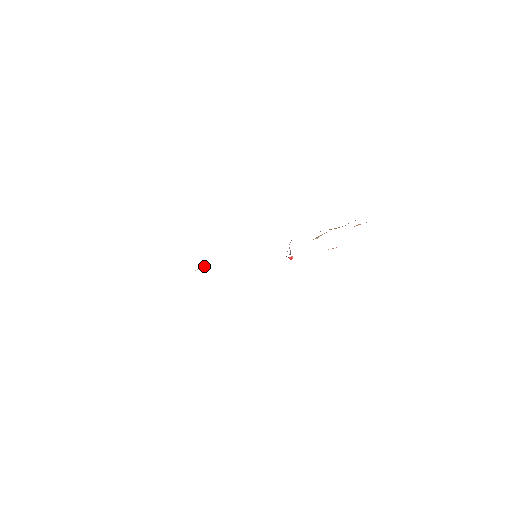
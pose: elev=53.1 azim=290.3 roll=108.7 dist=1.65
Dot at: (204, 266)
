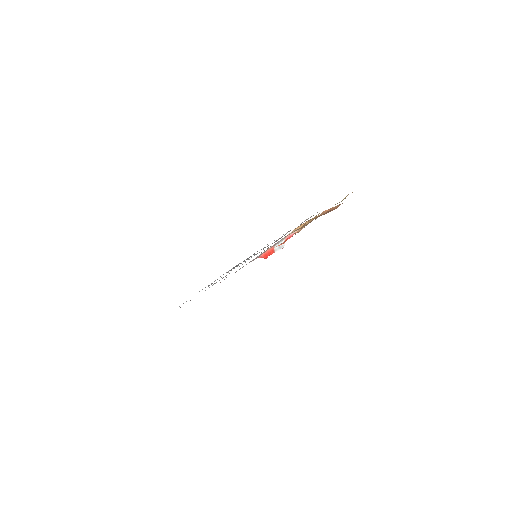
Dot at: (234, 268)
